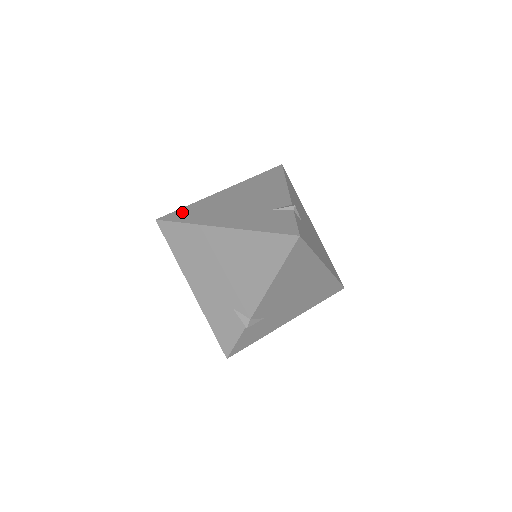
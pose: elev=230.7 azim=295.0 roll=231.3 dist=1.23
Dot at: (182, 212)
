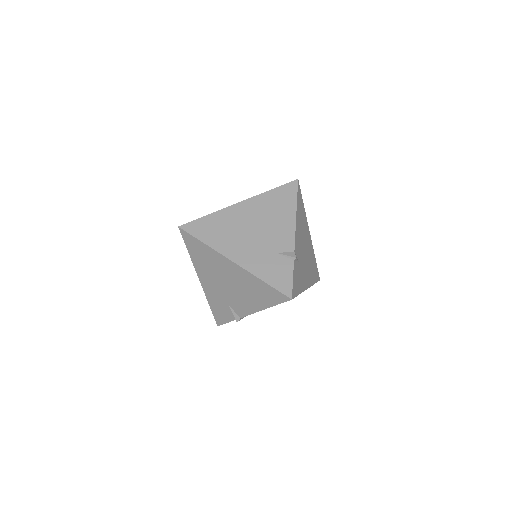
Dot at: (202, 224)
